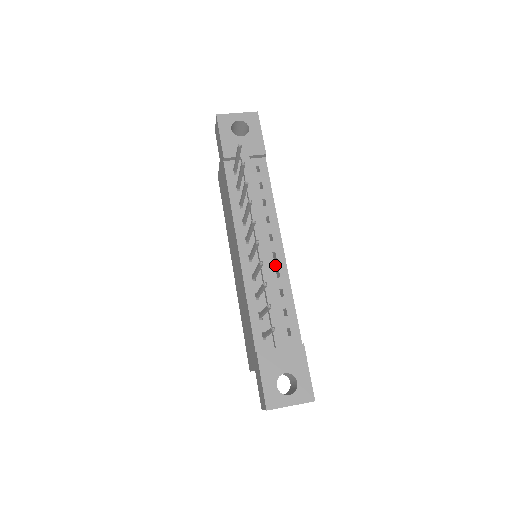
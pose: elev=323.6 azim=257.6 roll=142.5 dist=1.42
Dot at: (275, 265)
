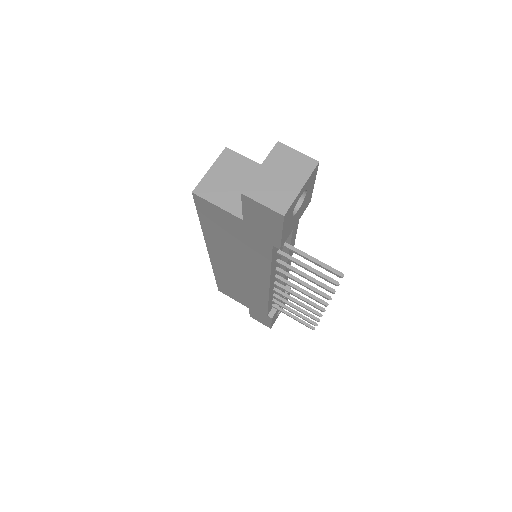
Dot at: occluded
